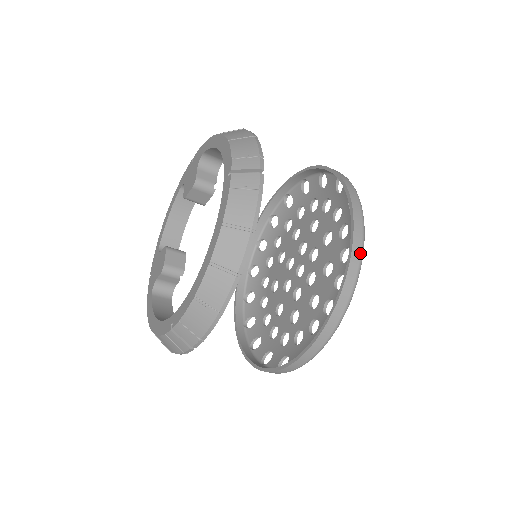
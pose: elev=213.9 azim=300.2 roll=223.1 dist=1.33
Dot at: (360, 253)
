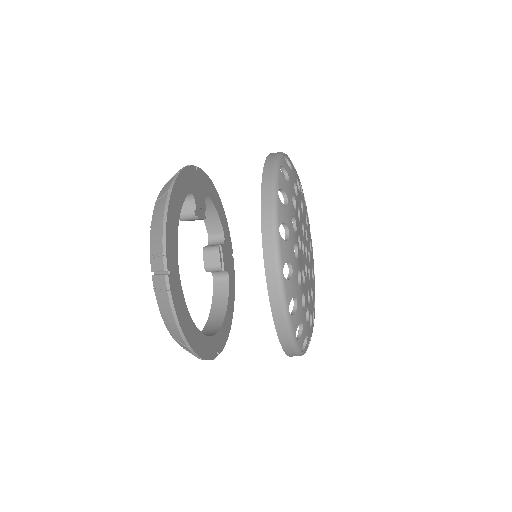
Dot at: (280, 305)
